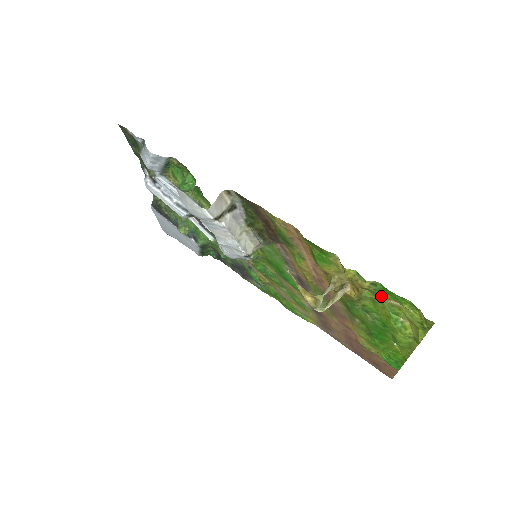
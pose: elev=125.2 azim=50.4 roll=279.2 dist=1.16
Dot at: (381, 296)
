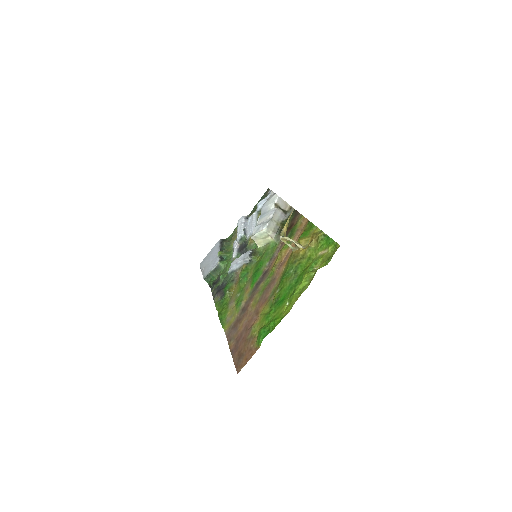
Dot at: (320, 248)
